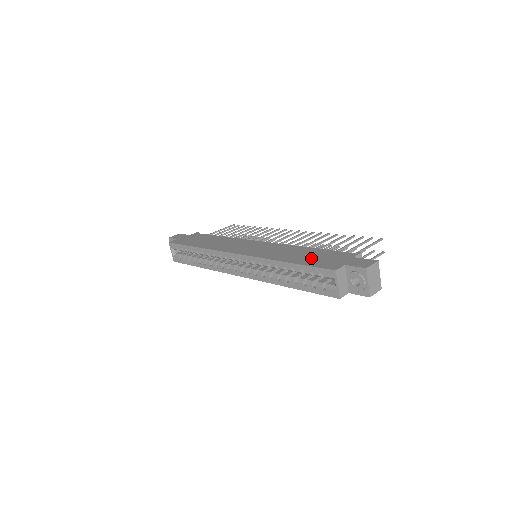
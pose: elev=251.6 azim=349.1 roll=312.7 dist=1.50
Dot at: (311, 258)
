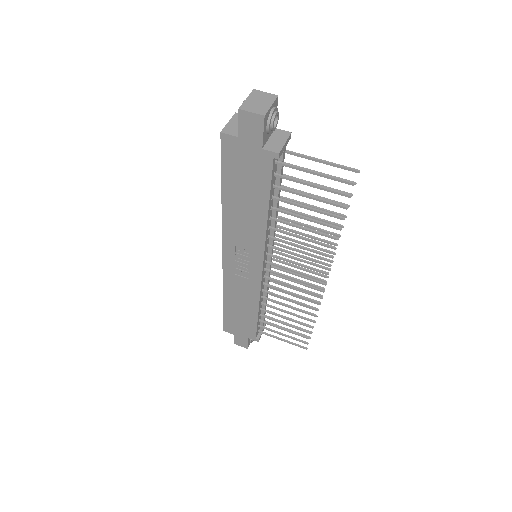
Dot at: occluded
